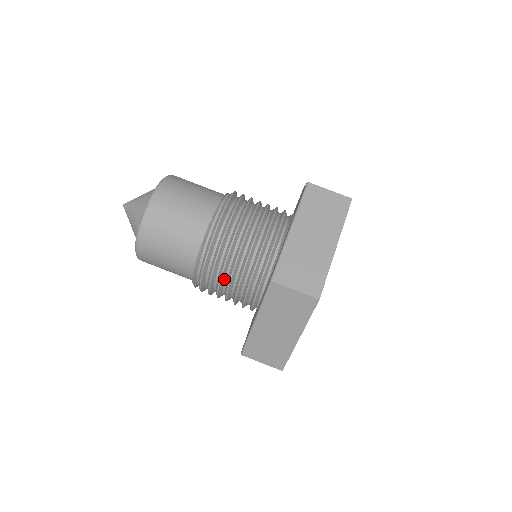
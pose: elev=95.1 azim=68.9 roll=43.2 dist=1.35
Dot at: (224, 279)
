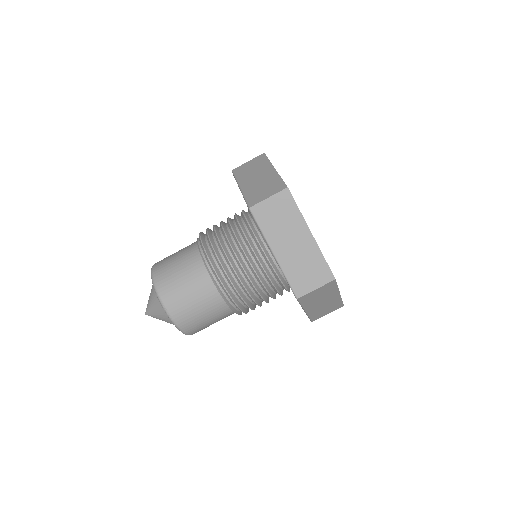
Dot at: (258, 300)
